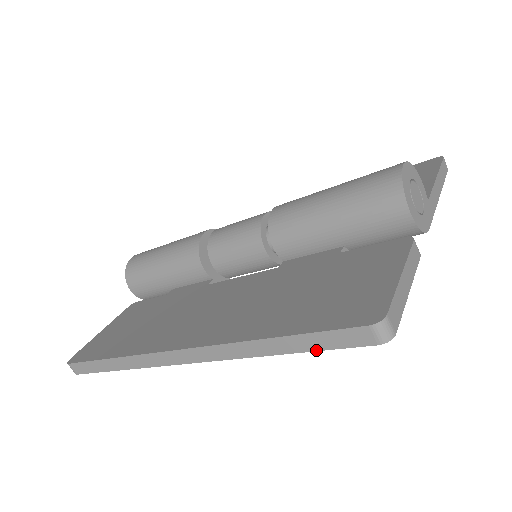
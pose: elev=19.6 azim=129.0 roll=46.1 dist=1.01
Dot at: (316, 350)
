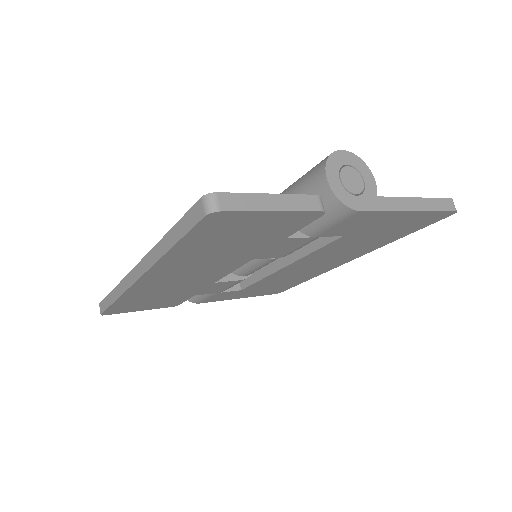
Dot at: (182, 236)
